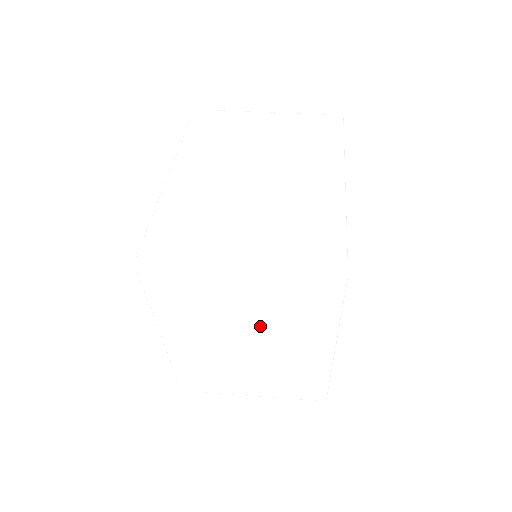
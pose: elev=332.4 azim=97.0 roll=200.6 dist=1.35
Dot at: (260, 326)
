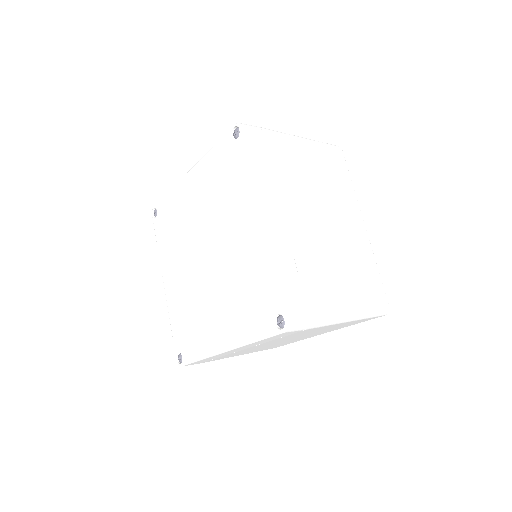
Dot at: (320, 191)
